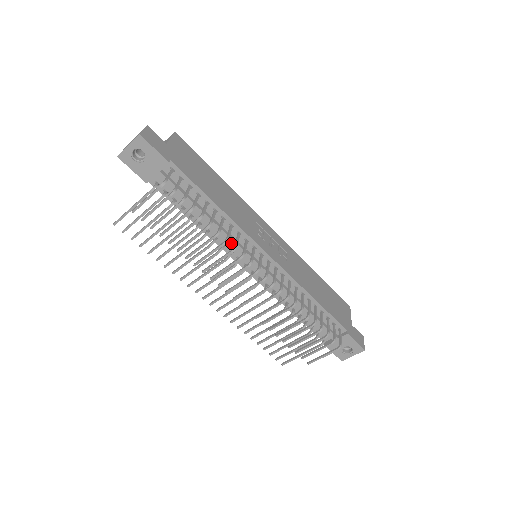
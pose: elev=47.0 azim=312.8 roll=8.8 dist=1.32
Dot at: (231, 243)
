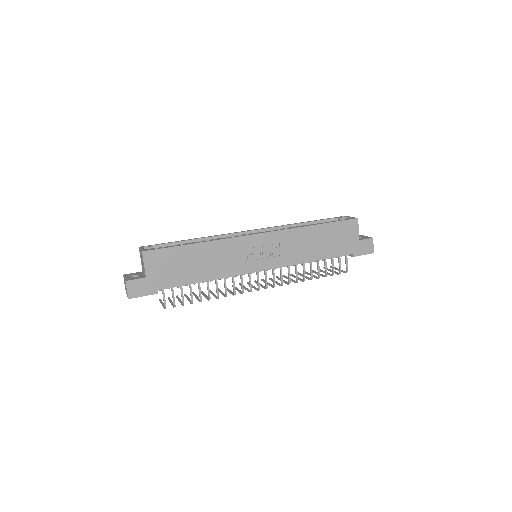
Dot at: occluded
